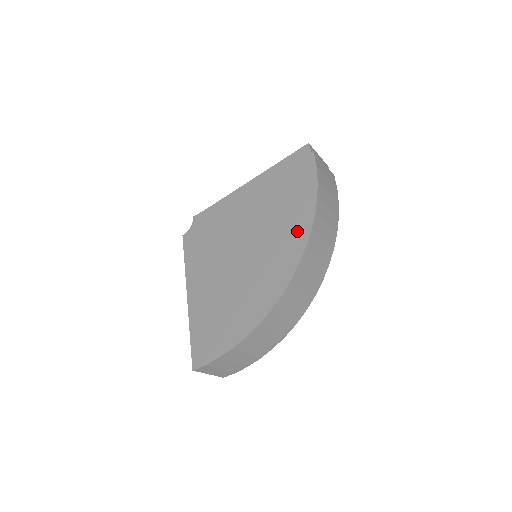
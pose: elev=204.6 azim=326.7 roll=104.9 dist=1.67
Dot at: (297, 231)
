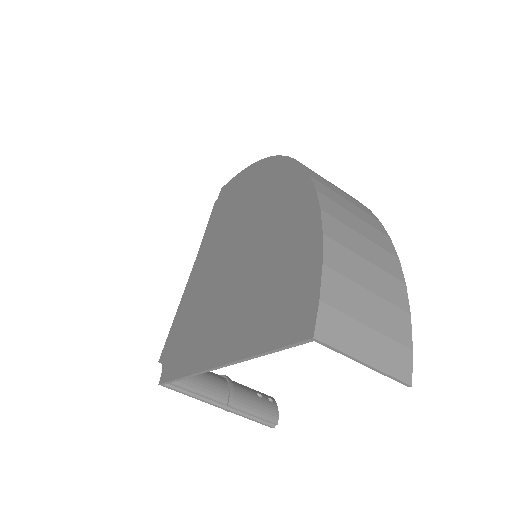
Dot at: (260, 175)
